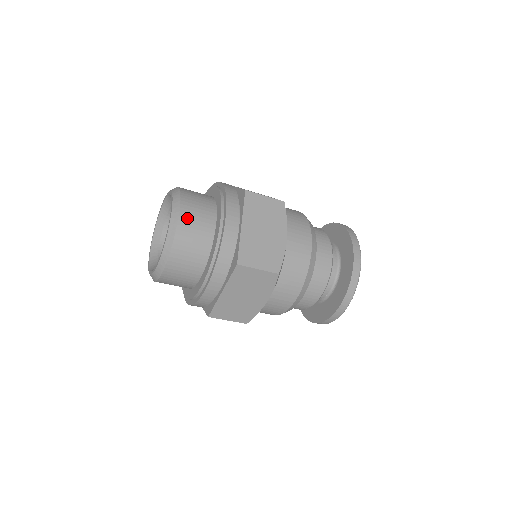
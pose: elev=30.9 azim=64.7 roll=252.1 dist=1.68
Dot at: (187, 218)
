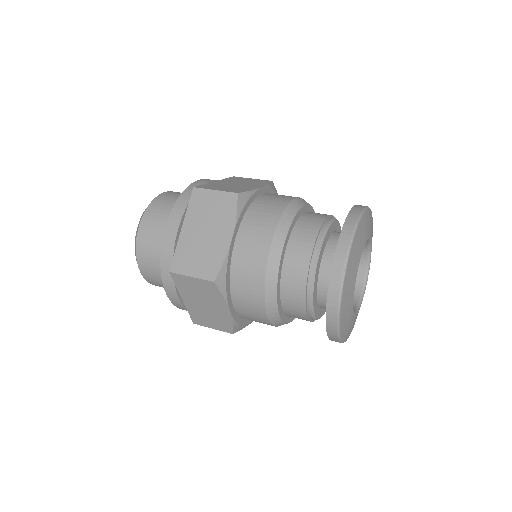
Dot at: (147, 225)
